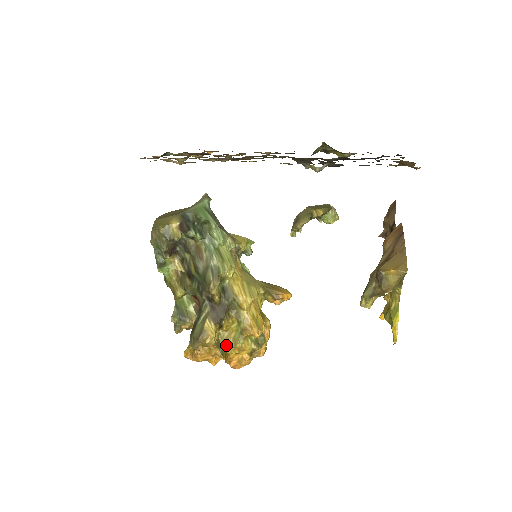
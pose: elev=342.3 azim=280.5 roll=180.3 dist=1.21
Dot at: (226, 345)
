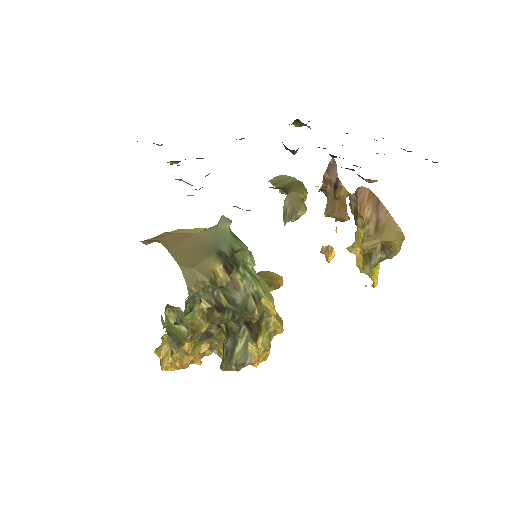
Dot at: occluded
